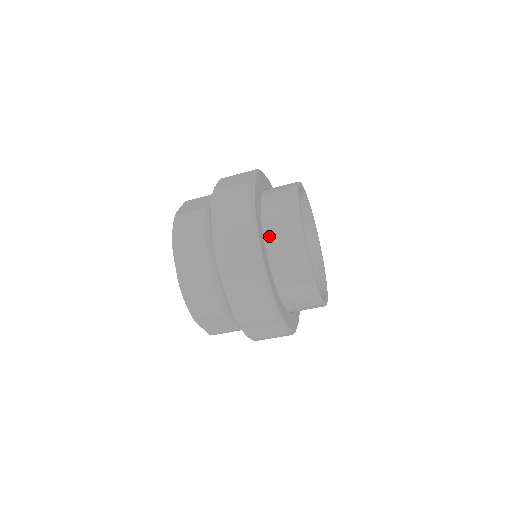
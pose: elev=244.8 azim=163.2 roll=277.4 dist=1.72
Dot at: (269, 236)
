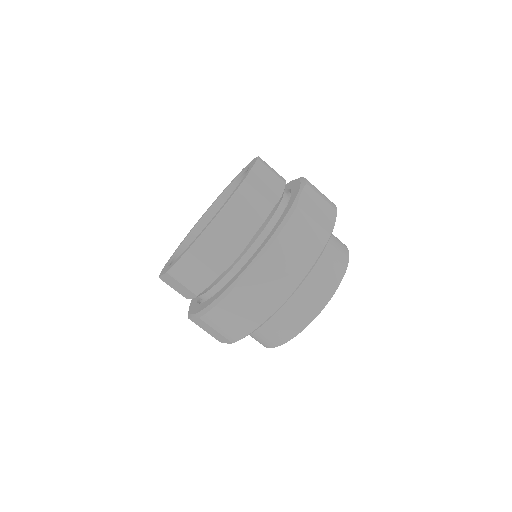
Dot at: occluded
